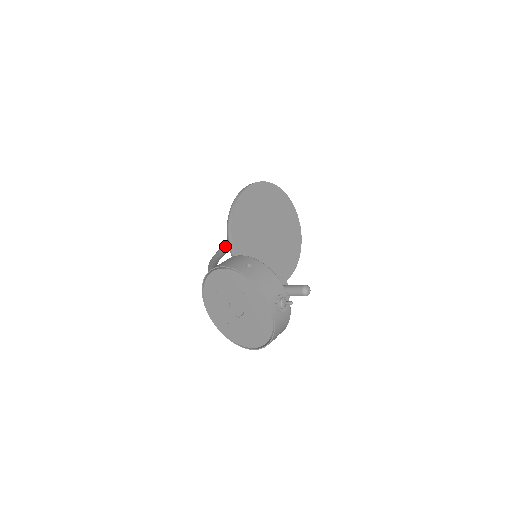
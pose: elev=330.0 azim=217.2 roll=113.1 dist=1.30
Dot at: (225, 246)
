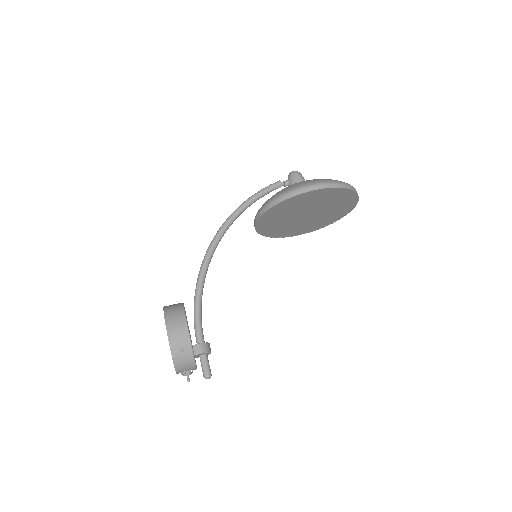
Dot at: (267, 191)
